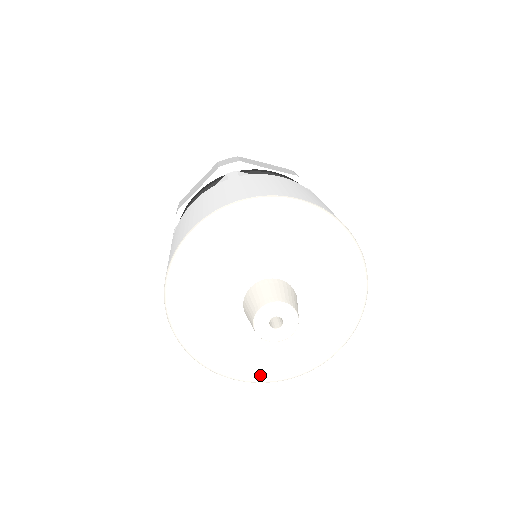
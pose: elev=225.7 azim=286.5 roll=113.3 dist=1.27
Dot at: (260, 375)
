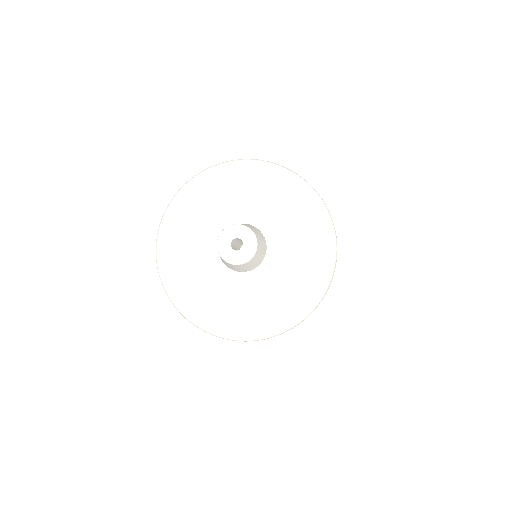
Dot at: (283, 314)
